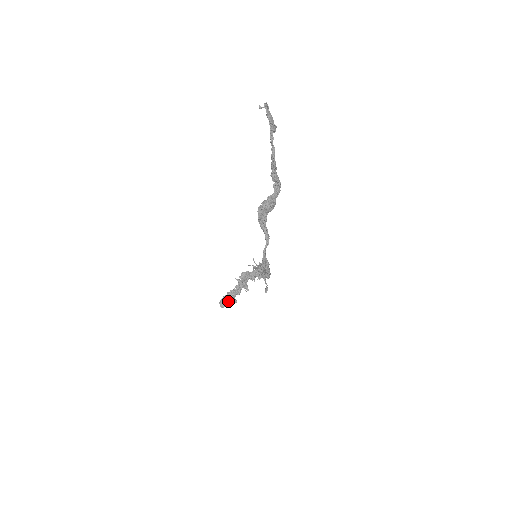
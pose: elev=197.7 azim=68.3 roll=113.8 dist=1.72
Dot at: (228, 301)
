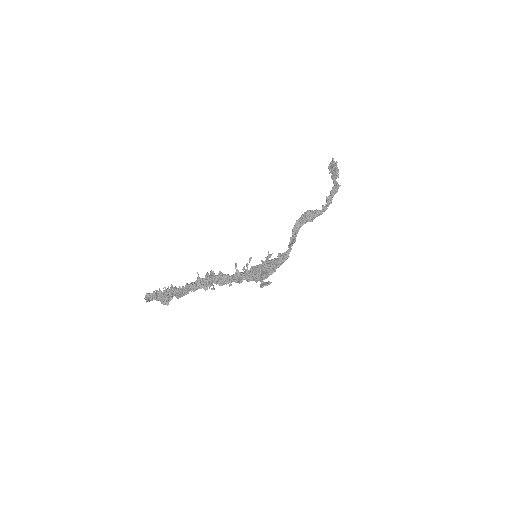
Dot at: (164, 296)
